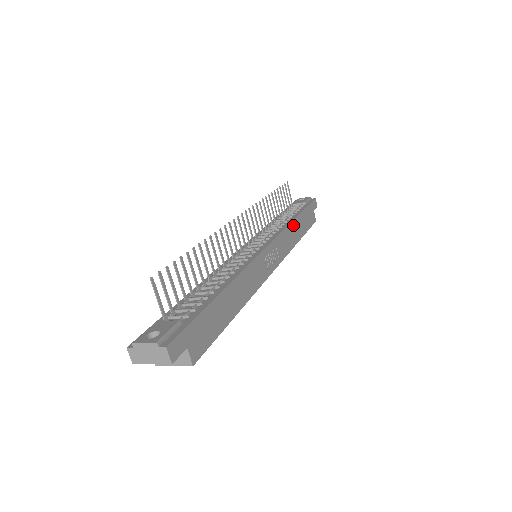
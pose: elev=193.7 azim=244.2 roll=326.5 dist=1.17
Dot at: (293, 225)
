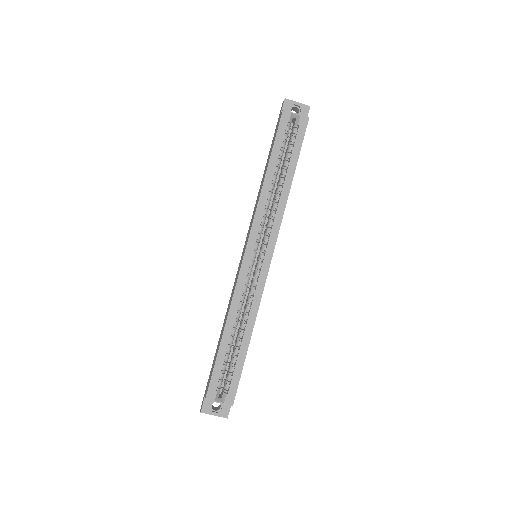
Dot at: occluded
